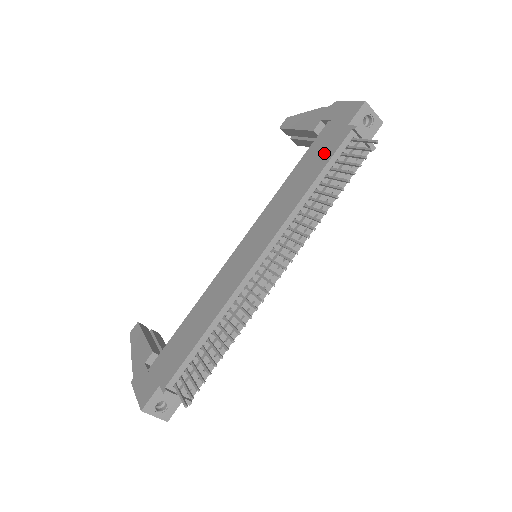
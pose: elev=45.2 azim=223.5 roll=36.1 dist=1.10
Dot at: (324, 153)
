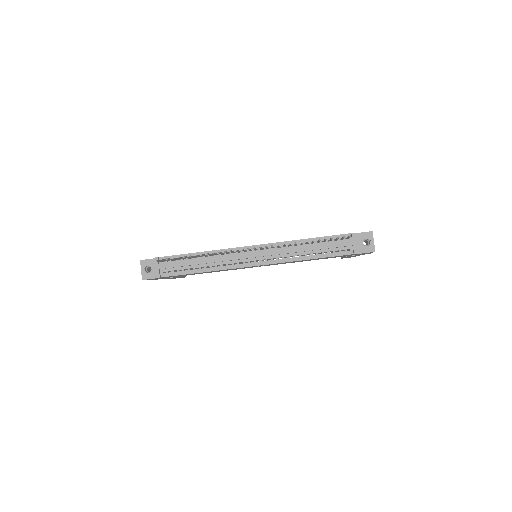
Dot at: occluded
